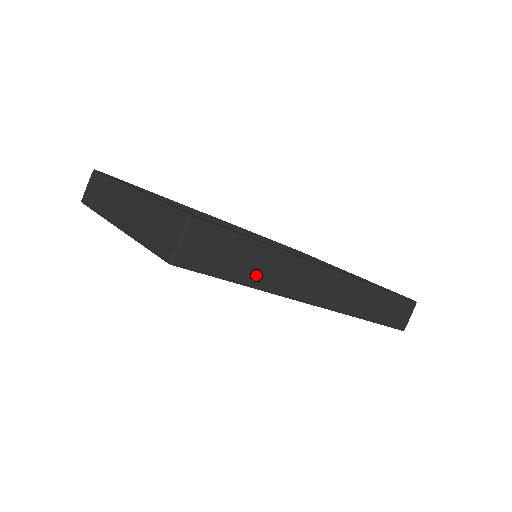
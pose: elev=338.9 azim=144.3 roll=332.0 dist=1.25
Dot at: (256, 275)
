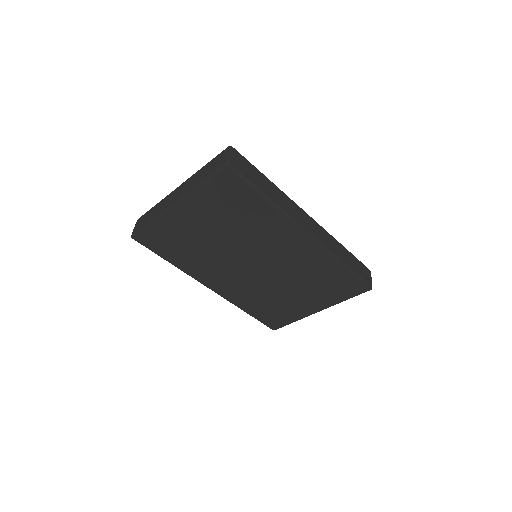
Dot at: (269, 193)
